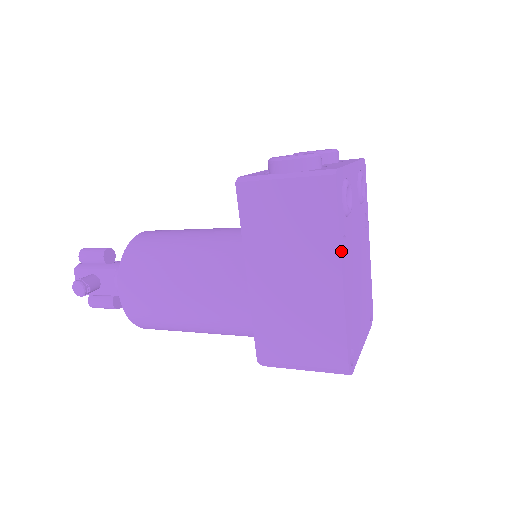
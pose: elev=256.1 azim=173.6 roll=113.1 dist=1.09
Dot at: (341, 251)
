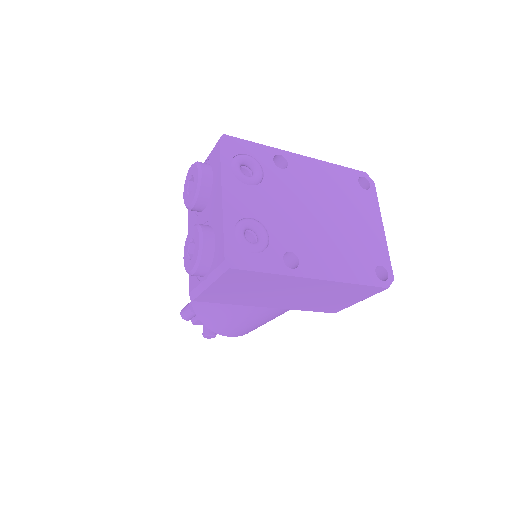
Dot at: (295, 274)
